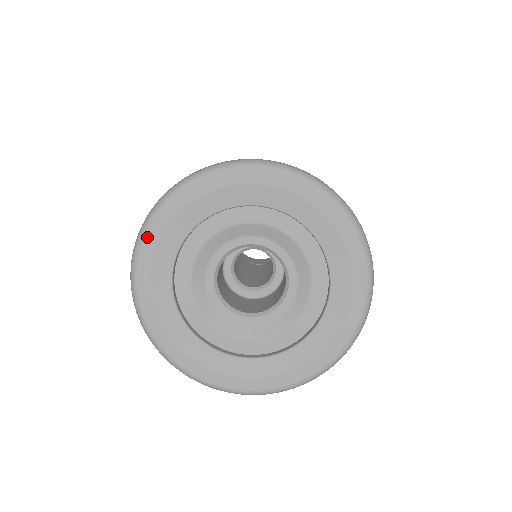
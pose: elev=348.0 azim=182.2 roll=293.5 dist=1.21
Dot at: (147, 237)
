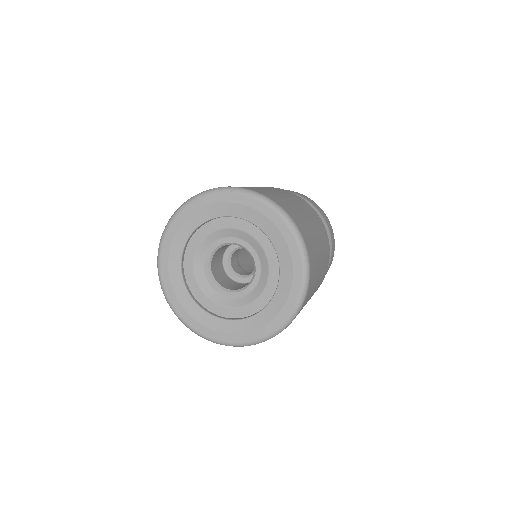
Dot at: (163, 279)
